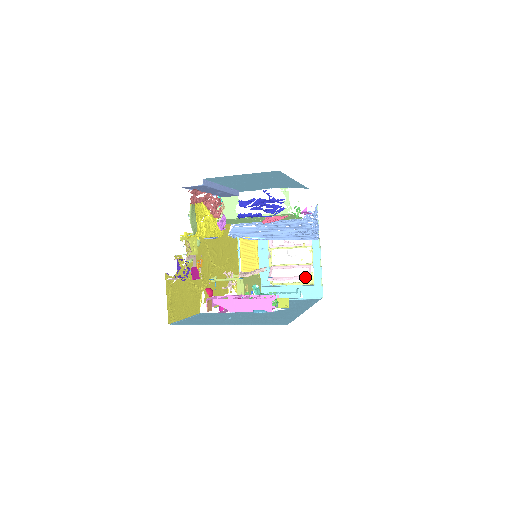
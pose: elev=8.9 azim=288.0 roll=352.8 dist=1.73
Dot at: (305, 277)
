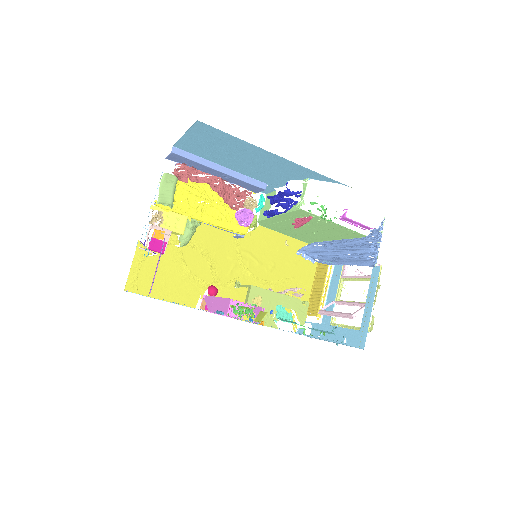
Dot at: (348, 314)
